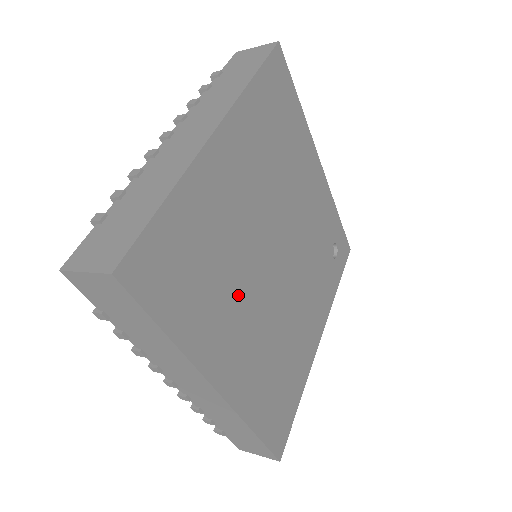
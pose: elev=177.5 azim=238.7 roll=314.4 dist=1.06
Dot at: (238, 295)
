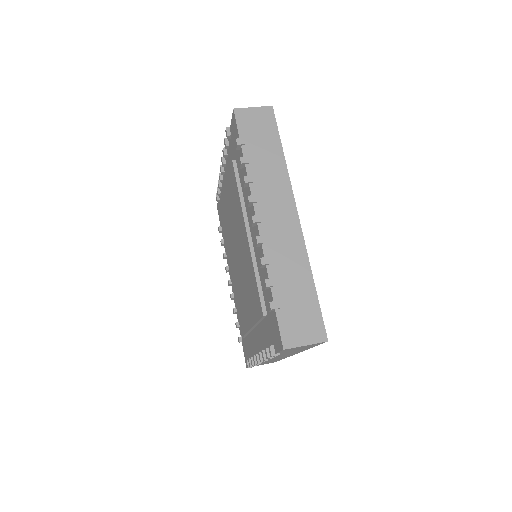
Dot at: occluded
